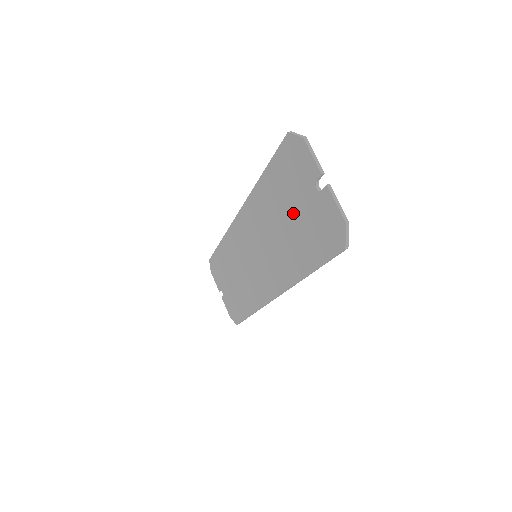
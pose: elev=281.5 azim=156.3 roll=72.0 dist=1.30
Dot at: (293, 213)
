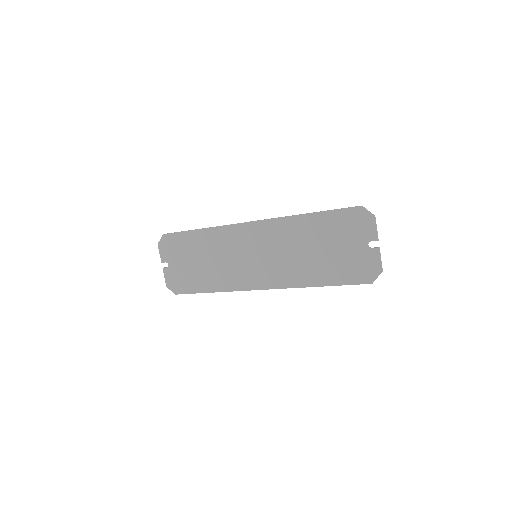
Dot at: (332, 248)
